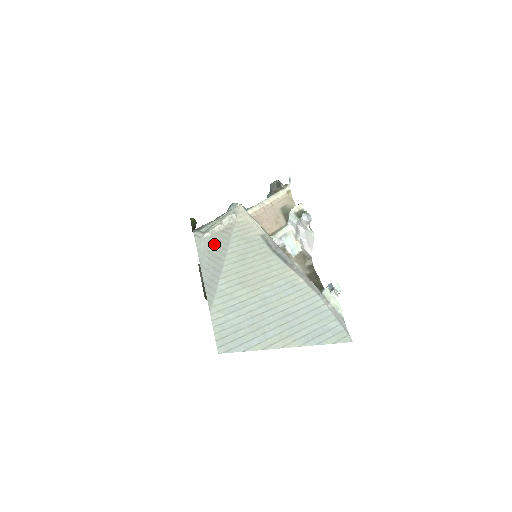
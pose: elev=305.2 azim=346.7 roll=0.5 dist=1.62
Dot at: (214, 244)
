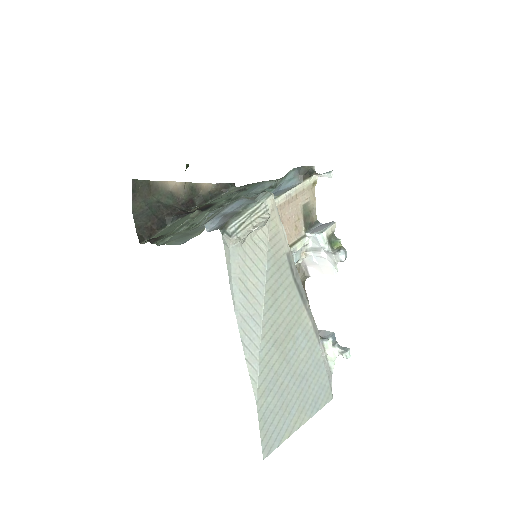
Dot at: (246, 266)
